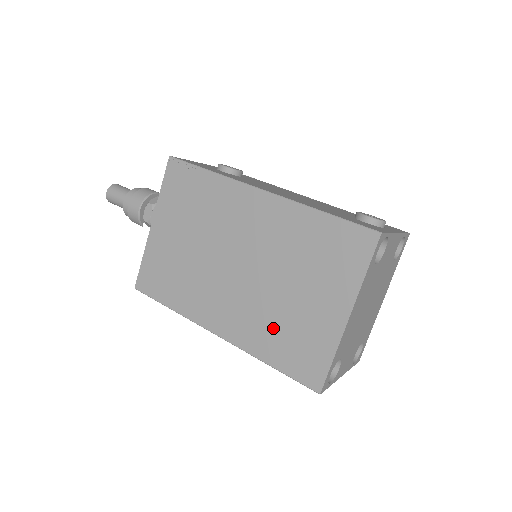
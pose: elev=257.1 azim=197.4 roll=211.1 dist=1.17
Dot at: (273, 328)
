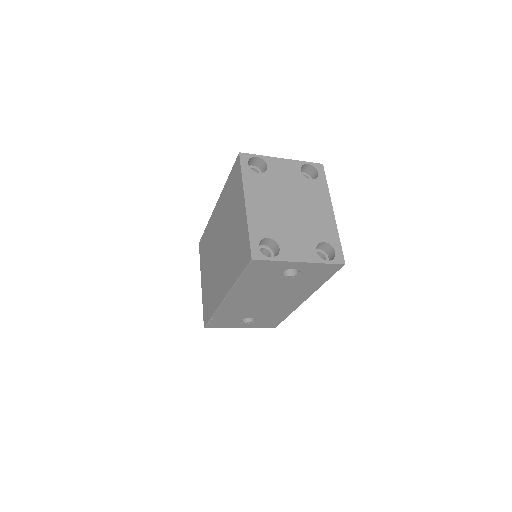
Dot at: (233, 257)
